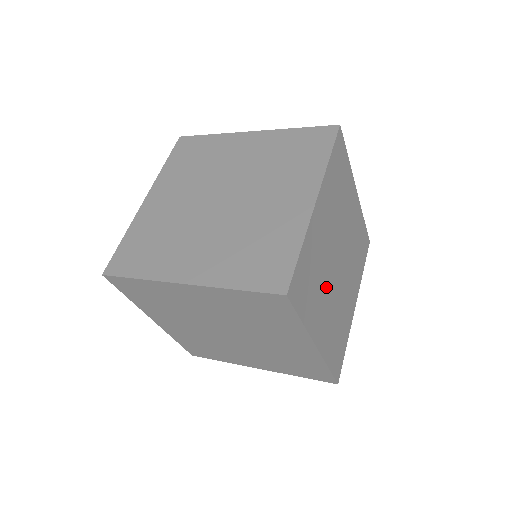
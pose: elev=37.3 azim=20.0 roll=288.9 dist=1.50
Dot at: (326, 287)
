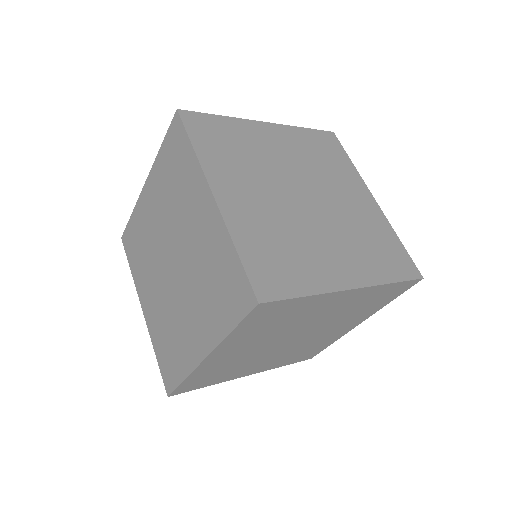
Dot at: (259, 359)
